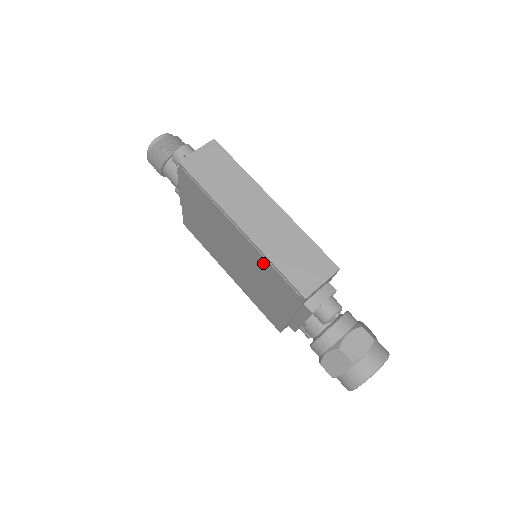
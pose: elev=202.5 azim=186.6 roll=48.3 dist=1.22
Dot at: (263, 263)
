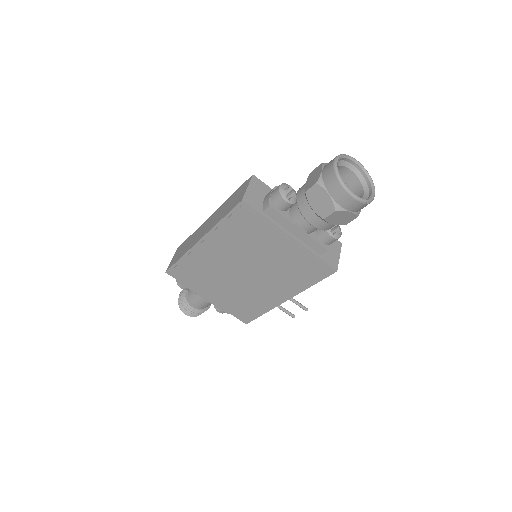
Dot at: (226, 234)
